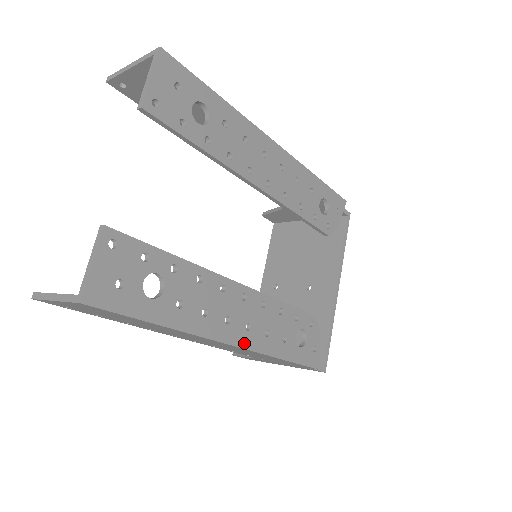
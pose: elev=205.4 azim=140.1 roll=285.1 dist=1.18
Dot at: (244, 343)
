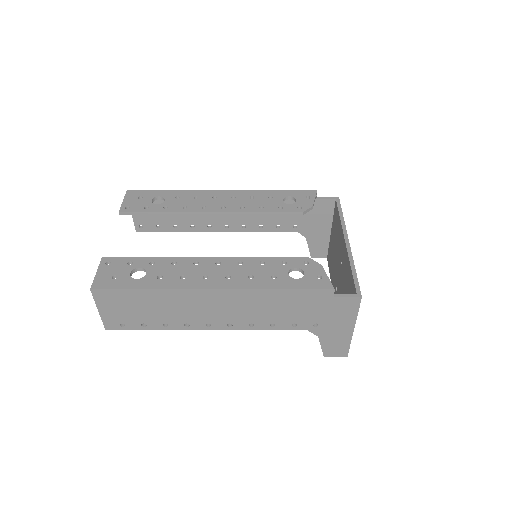
Dot at: (227, 286)
